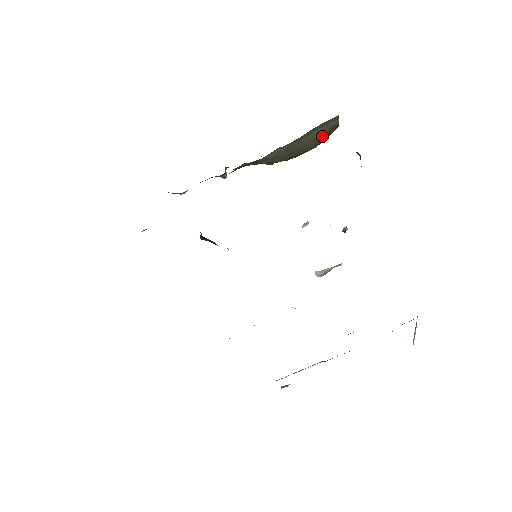
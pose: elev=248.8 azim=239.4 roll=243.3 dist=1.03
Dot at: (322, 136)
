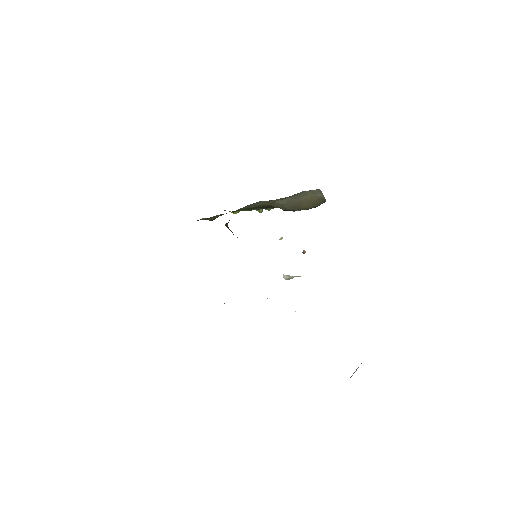
Dot at: (313, 201)
